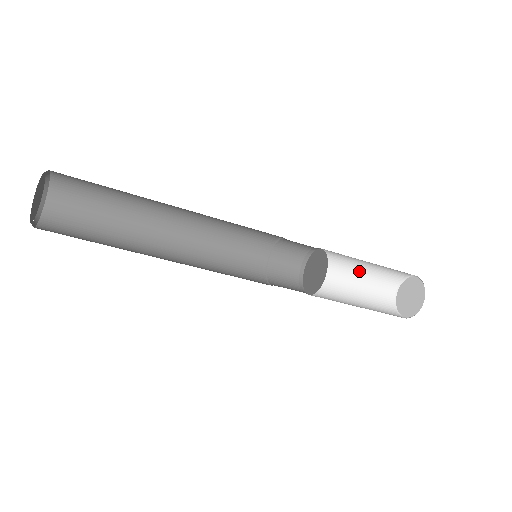
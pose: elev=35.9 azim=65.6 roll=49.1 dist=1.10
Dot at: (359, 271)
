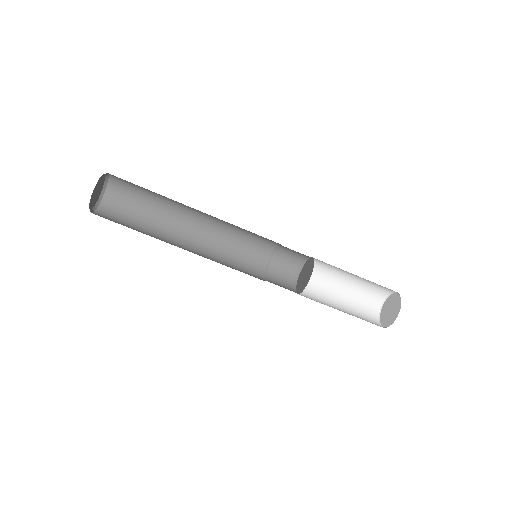
Dot at: (353, 277)
